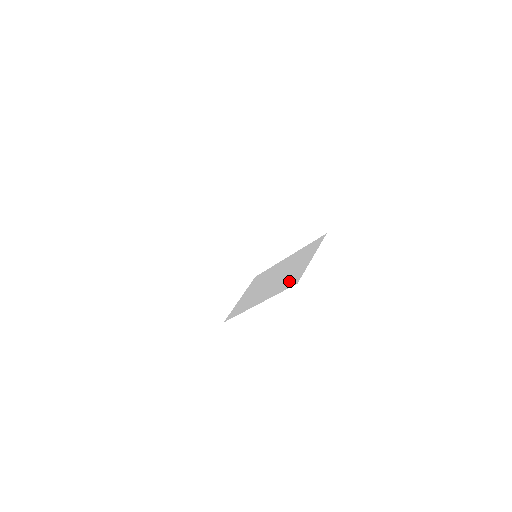
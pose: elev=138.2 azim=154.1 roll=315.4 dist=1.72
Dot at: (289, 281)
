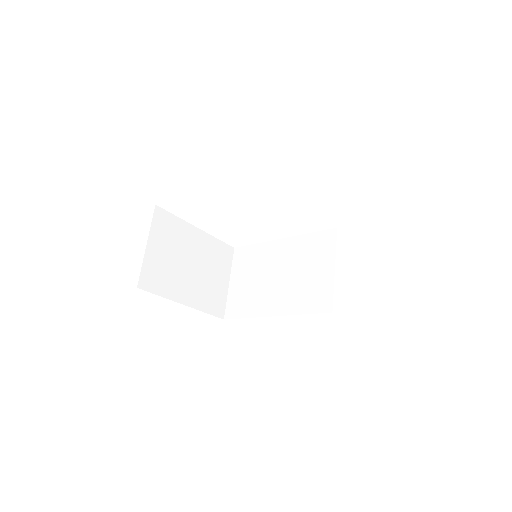
Dot at: (313, 299)
